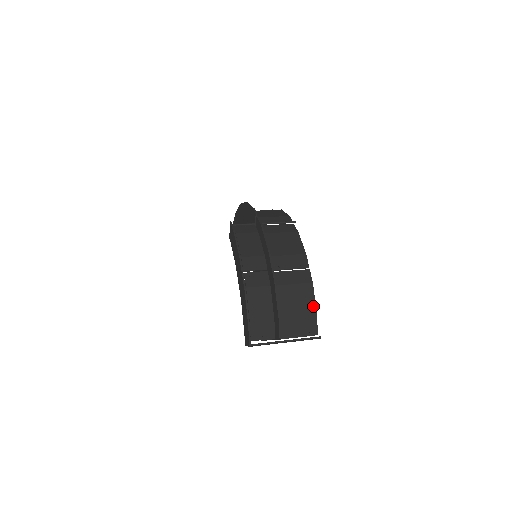
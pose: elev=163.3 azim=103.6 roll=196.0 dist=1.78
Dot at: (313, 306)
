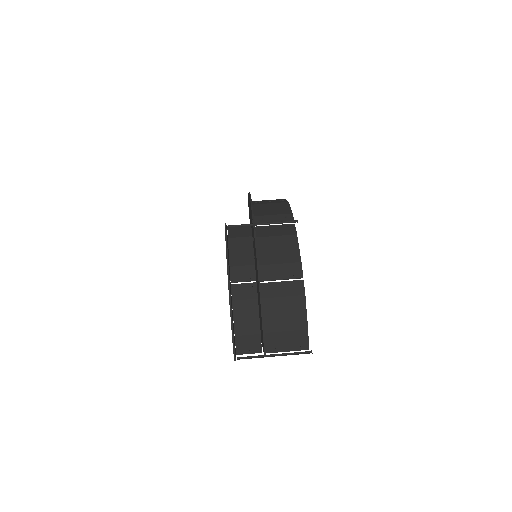
Dot at: (304, 320)
